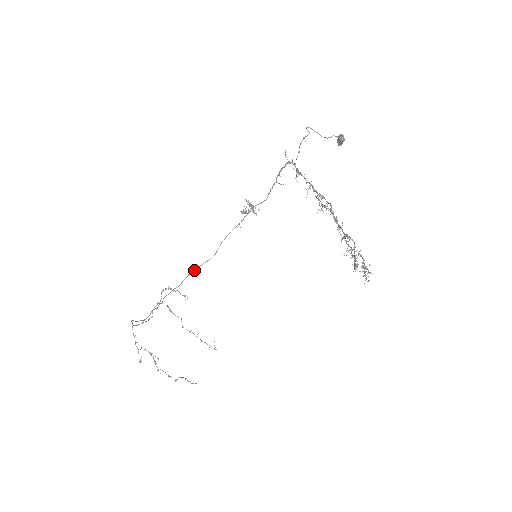
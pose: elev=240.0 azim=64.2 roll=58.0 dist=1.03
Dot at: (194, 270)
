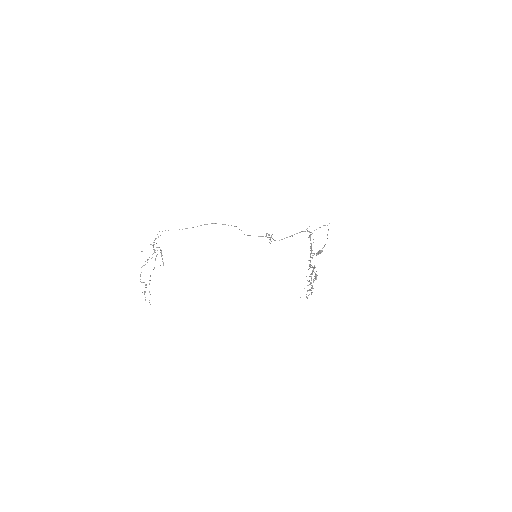
Dot at: occluded
